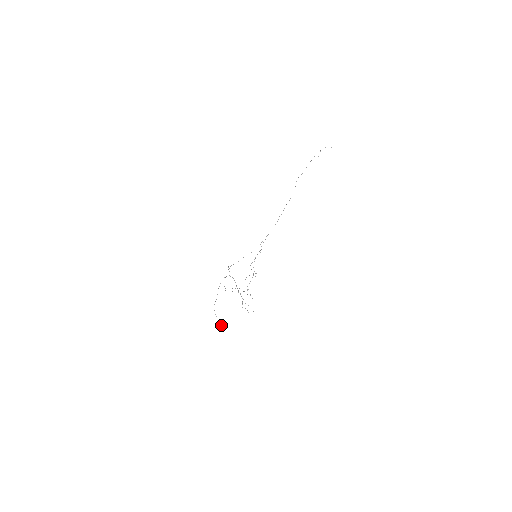
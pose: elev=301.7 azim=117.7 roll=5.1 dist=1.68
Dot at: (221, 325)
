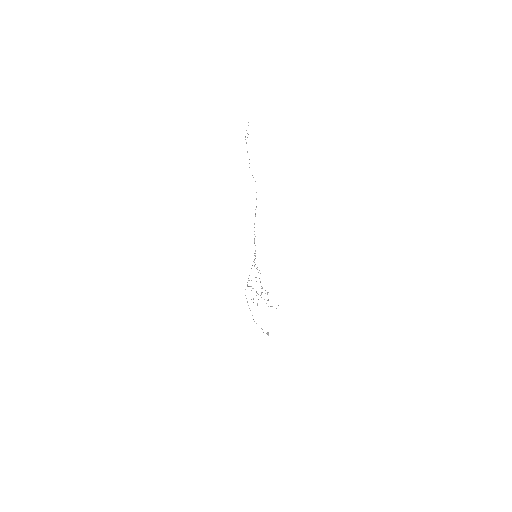
Dot at: (268, 333)
